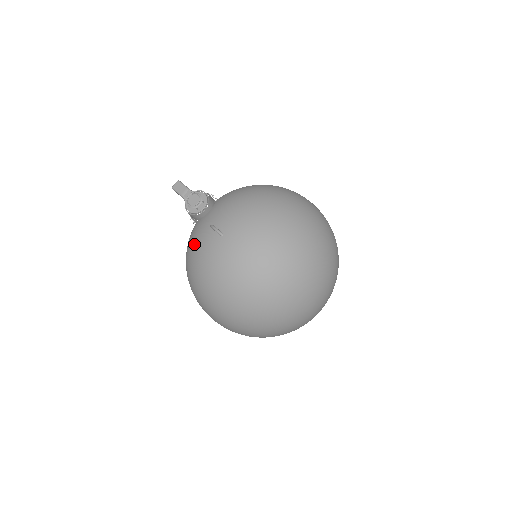
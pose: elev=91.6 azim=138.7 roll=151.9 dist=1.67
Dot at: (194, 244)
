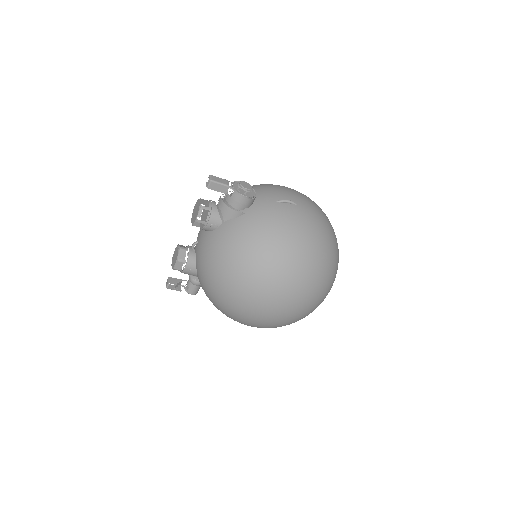
Dot at: (270, 221)
